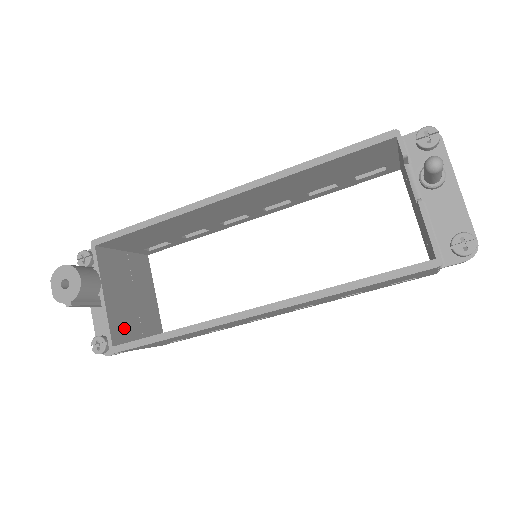
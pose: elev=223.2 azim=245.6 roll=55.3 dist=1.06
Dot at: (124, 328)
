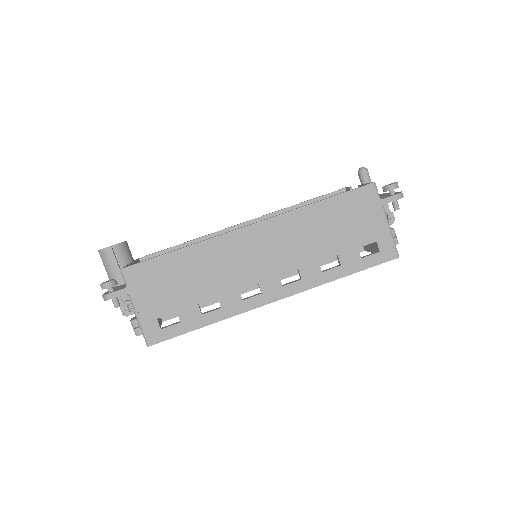
Dot at: occluded
